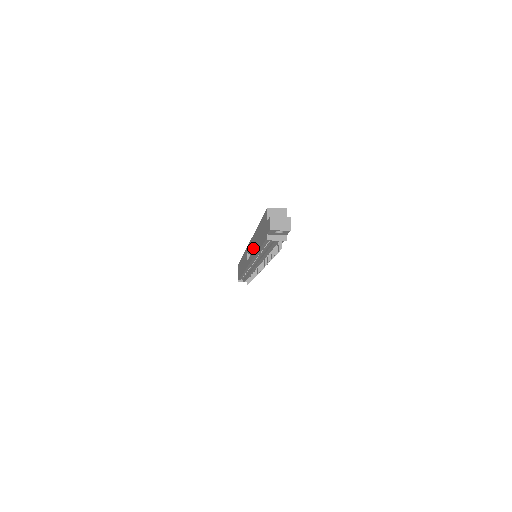
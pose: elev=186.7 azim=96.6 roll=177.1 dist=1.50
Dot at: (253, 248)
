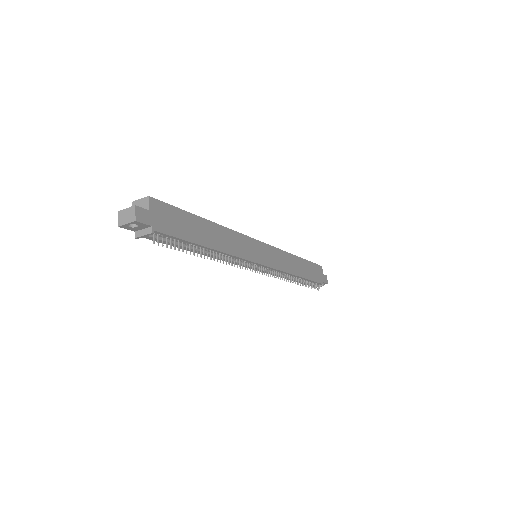
Dot at: occluded
